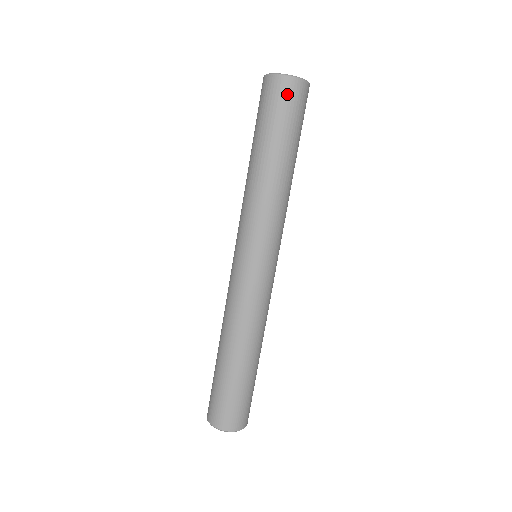
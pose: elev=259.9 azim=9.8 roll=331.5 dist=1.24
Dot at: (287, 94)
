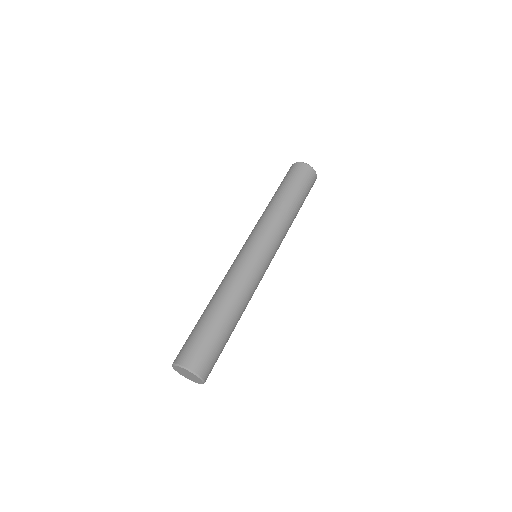
Dot at: (312, 179)
